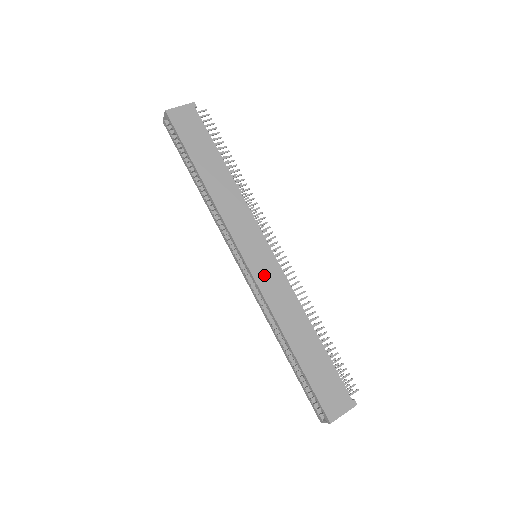
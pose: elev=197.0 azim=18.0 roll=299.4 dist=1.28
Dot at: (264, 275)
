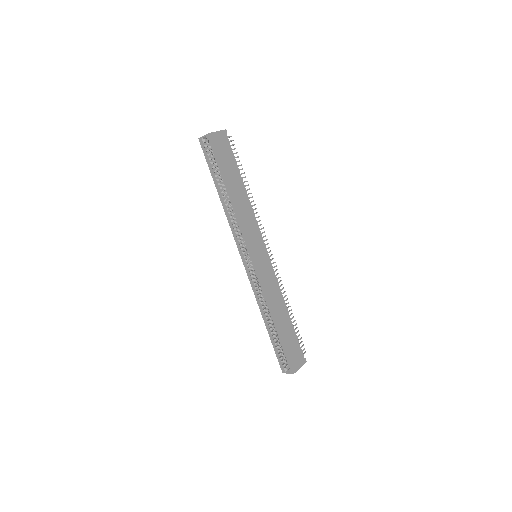
Dot at: (264, 271)
